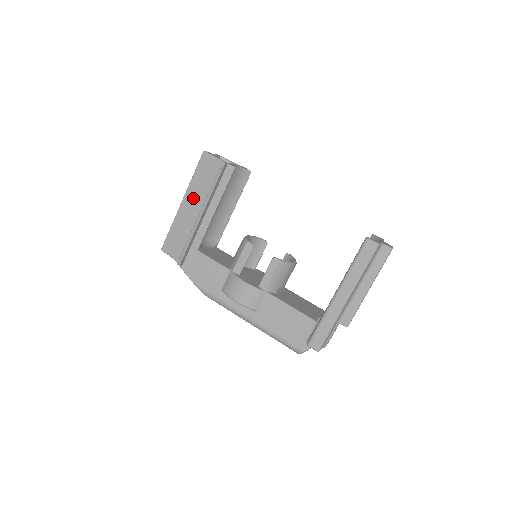
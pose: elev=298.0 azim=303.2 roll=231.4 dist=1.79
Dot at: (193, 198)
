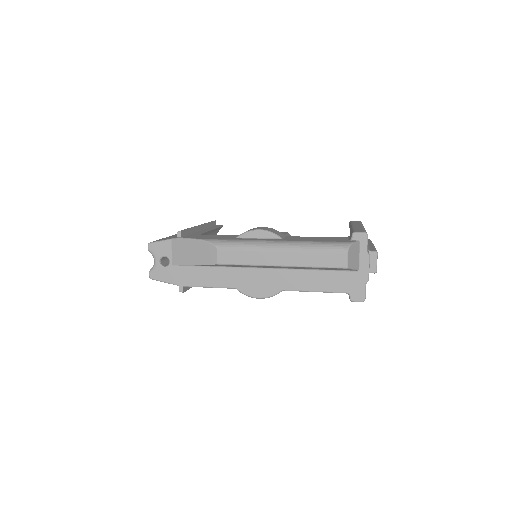
Dot at: occluded
